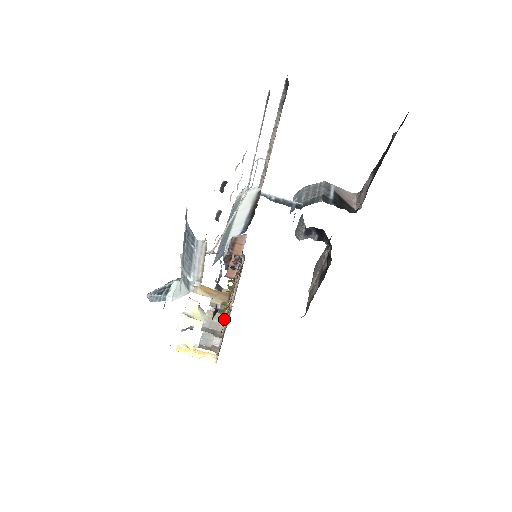
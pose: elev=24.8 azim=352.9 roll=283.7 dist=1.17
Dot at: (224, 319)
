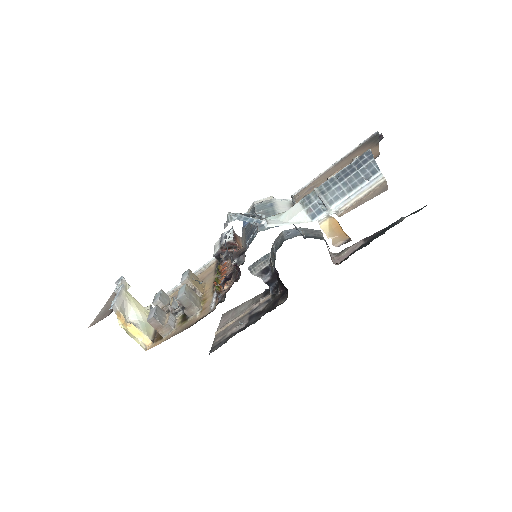
Dot at: (220, 293)
